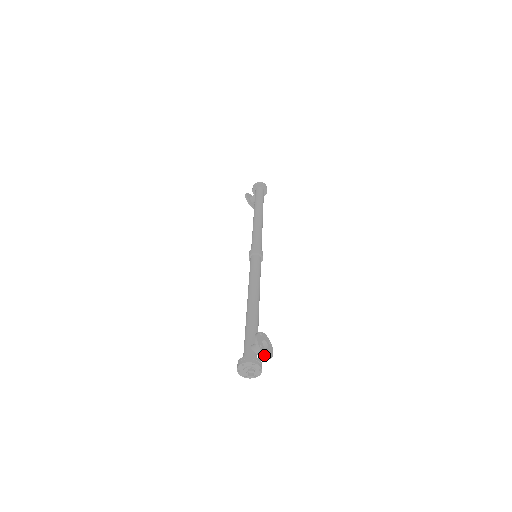
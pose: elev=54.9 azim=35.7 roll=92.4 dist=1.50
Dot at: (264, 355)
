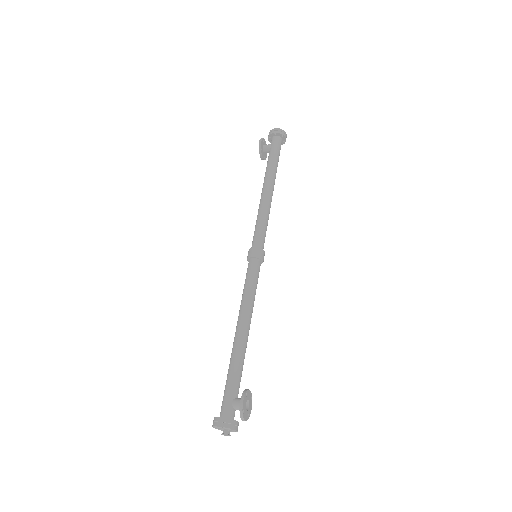
Dot at: (244, 420)
